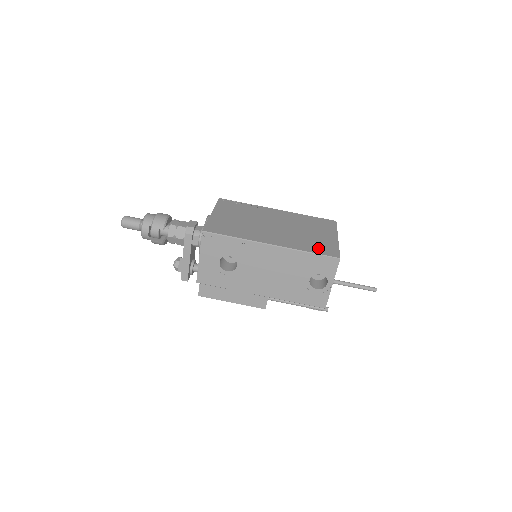
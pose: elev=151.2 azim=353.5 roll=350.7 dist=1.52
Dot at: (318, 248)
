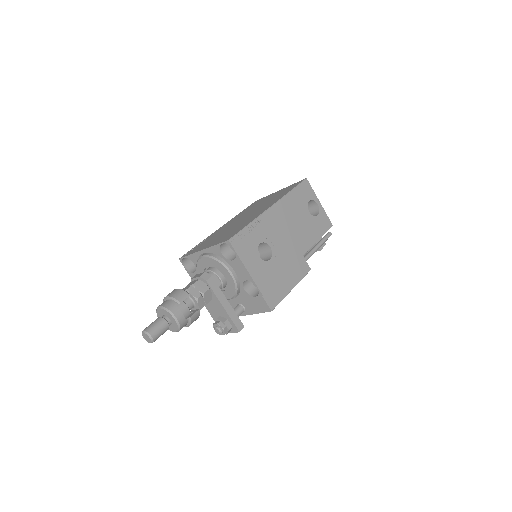
Dot at: (288, 190)
